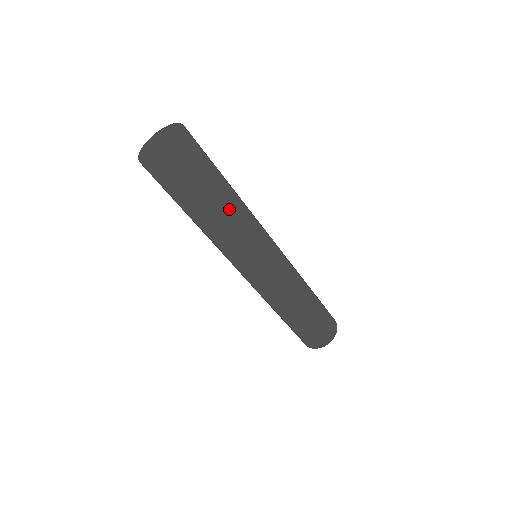
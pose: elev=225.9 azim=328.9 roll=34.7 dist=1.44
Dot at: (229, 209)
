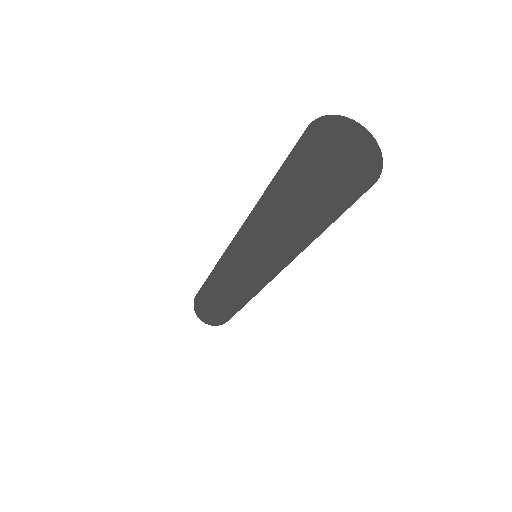
Dot at: (290, 247)
